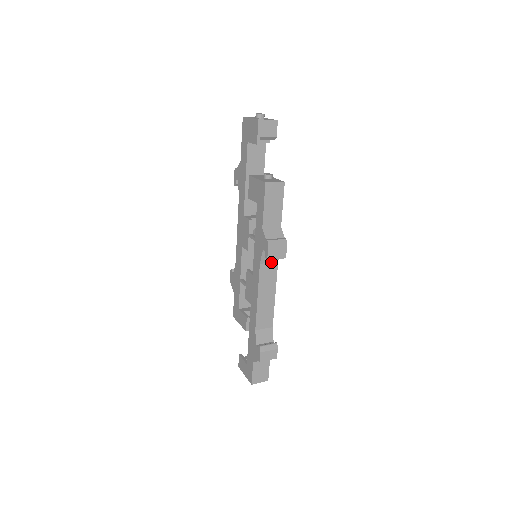
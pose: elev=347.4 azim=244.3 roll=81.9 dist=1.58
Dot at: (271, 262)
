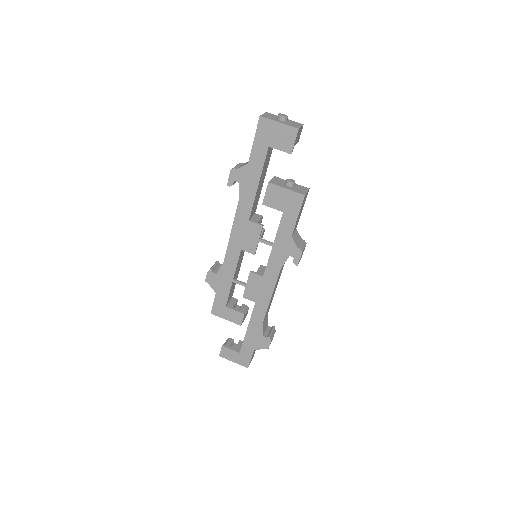
Dot at: occluded
